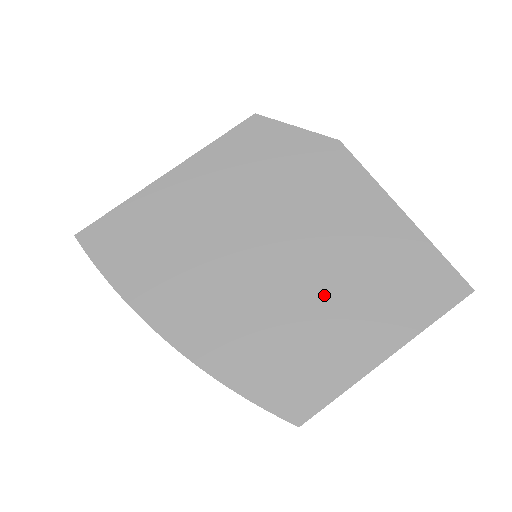
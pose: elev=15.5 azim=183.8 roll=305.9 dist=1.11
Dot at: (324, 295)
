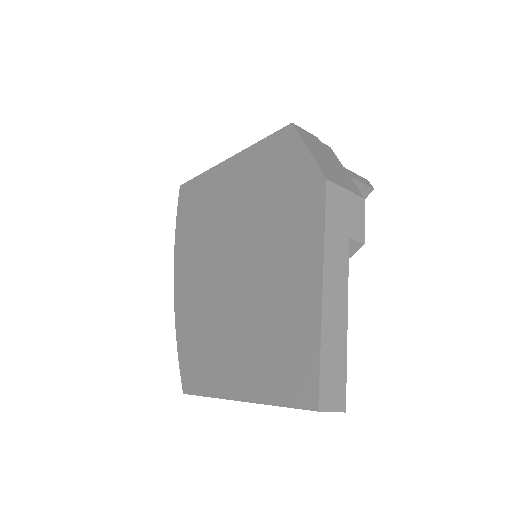
Dot at: (238, 318)
